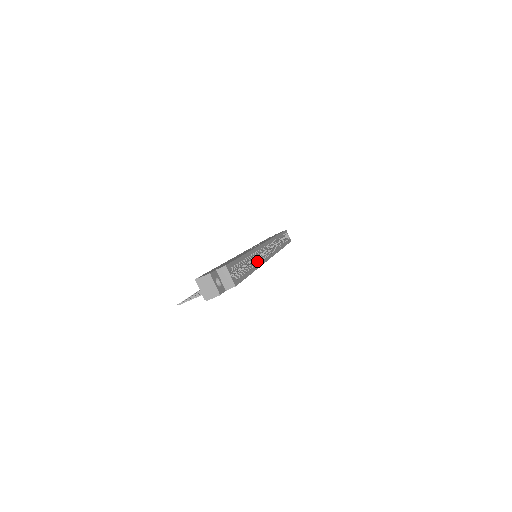
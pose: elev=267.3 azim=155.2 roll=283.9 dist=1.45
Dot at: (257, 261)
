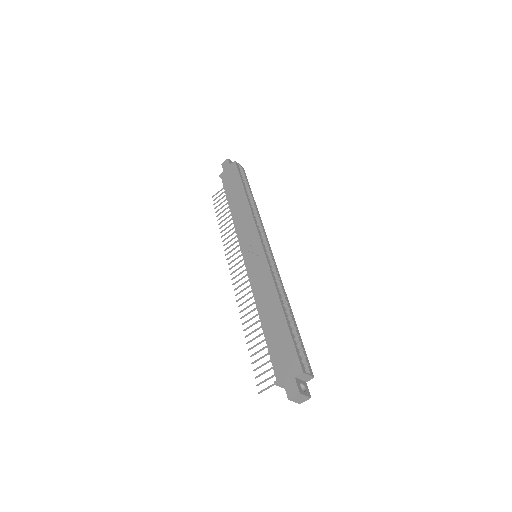
Dot at: (283, 294)
